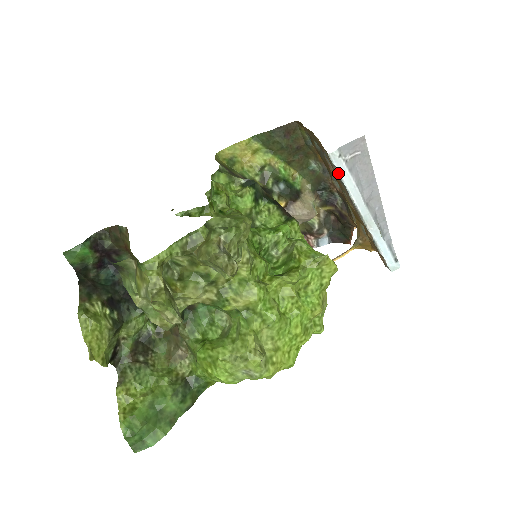
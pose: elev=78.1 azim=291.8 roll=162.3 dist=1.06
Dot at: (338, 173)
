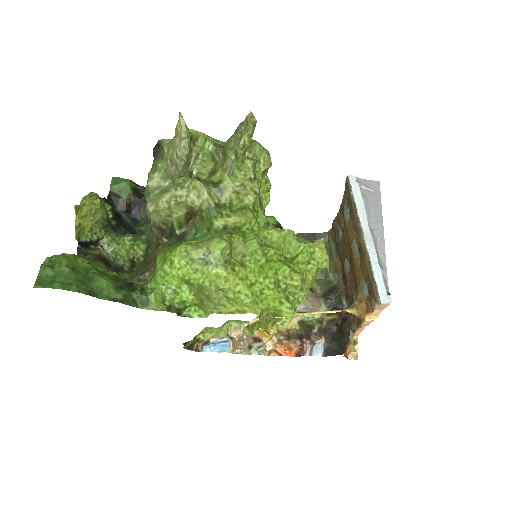
Dot at: (352, 192)
